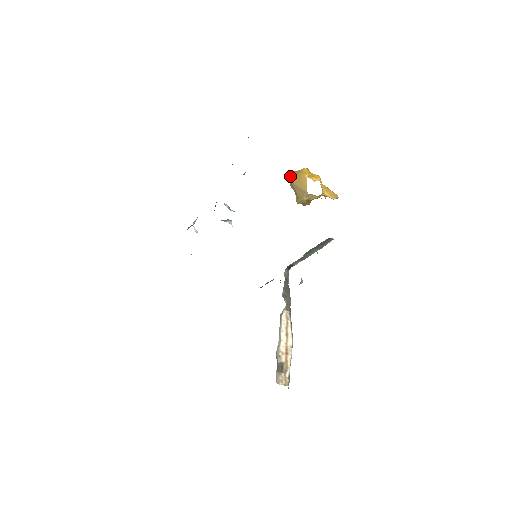
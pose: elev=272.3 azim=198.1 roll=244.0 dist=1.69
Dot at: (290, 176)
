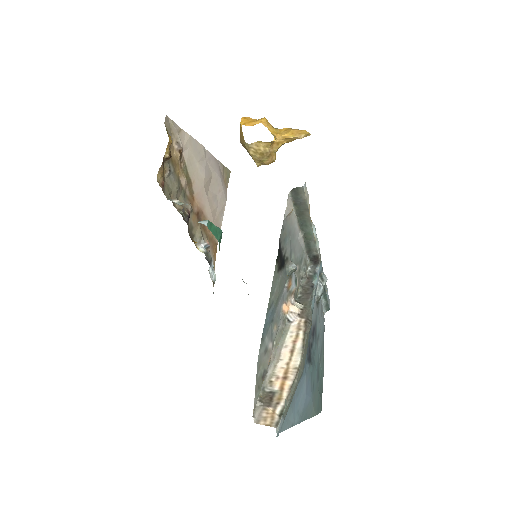
Dot at: (240, 138)
